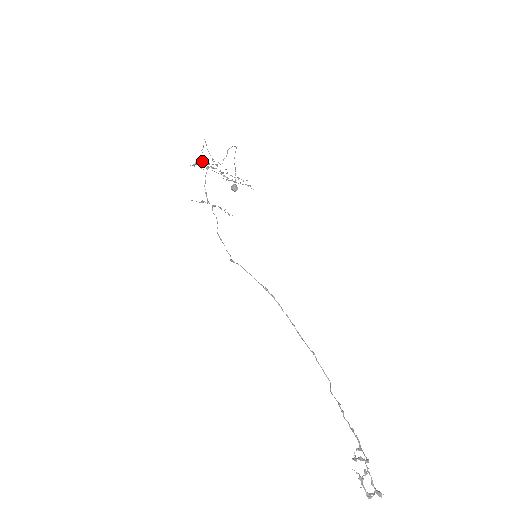
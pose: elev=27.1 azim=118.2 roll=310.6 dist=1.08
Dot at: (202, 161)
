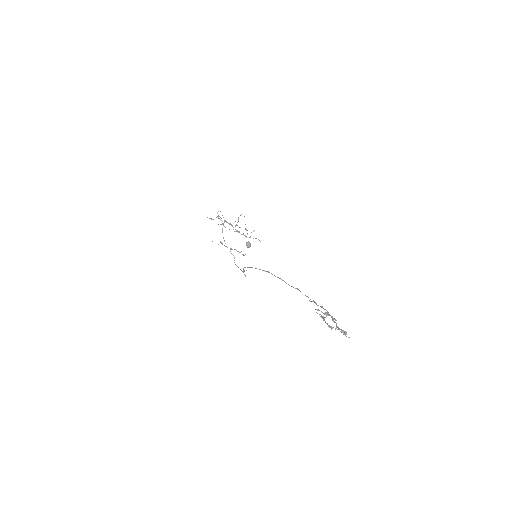
Dot at: occluded
